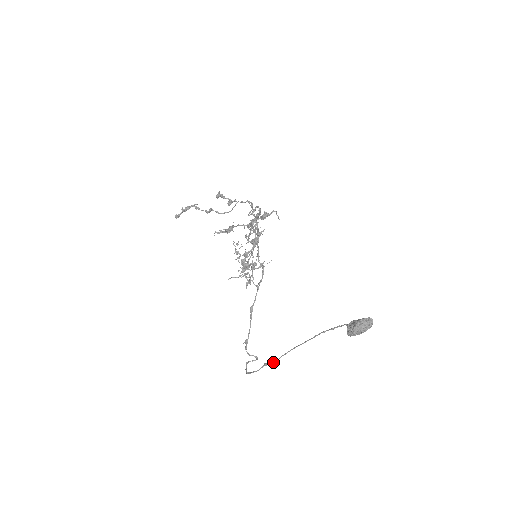
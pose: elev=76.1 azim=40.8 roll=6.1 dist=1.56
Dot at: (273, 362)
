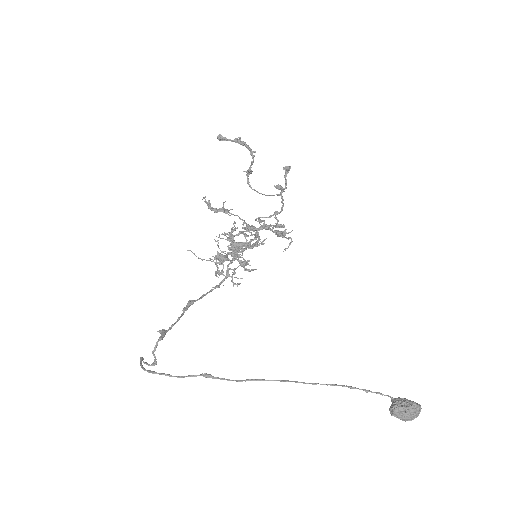
Dot at: (227, 379)
